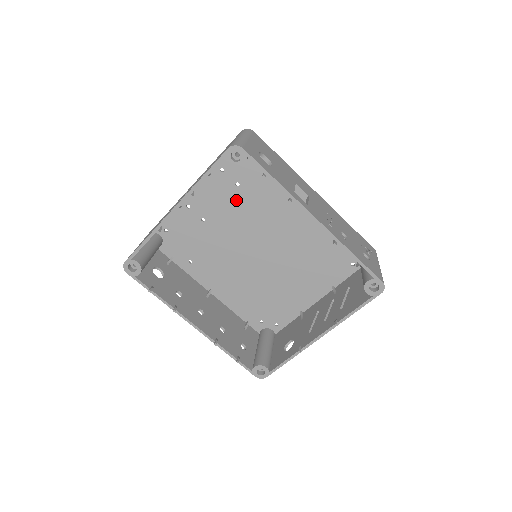
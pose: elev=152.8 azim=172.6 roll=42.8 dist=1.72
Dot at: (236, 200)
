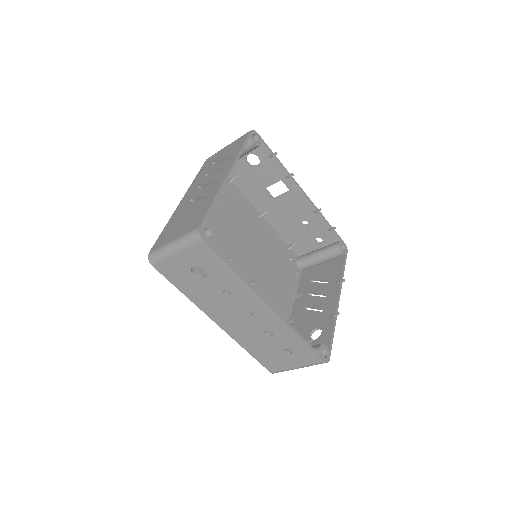
Dot at: (217, 215)
